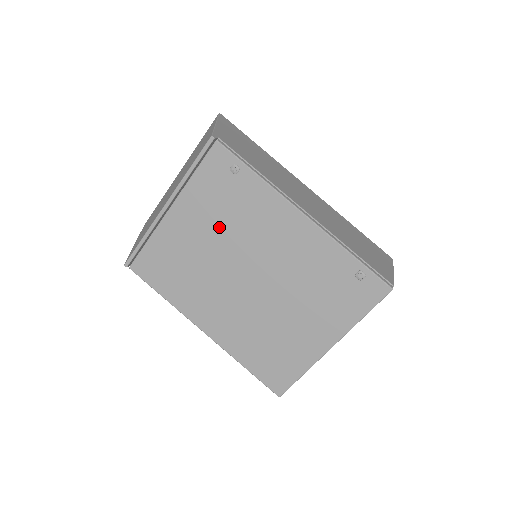
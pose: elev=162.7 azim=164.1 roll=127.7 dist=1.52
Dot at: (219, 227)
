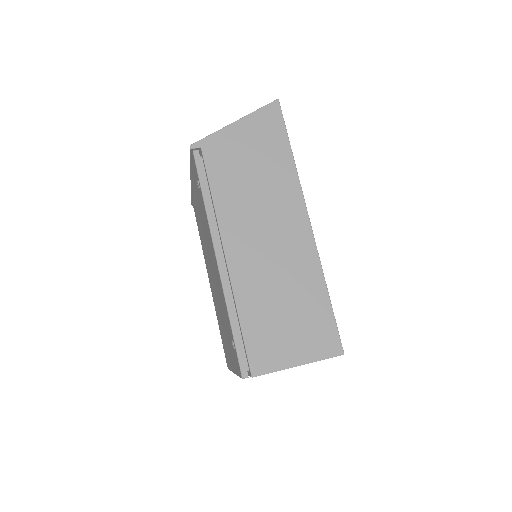
Dot at: (202, 221)
